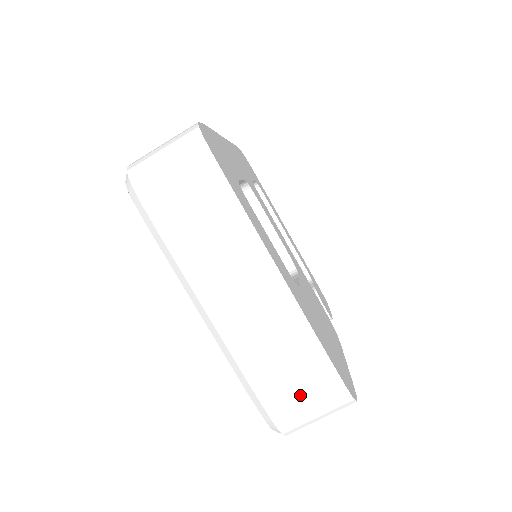
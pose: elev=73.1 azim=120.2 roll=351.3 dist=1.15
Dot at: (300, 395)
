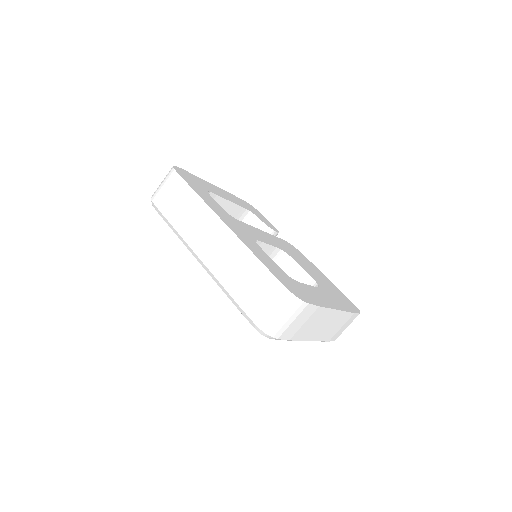
Dot at: (344, 328)
